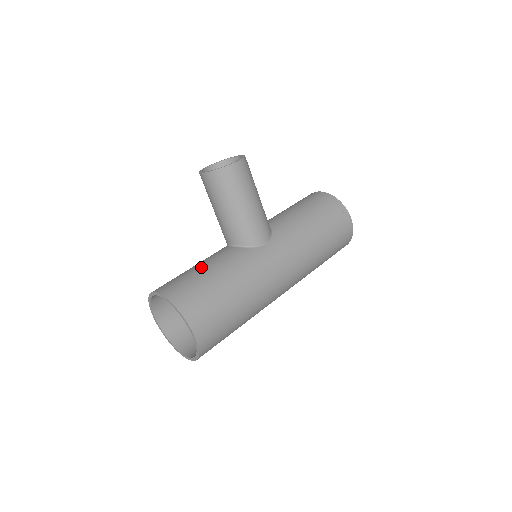
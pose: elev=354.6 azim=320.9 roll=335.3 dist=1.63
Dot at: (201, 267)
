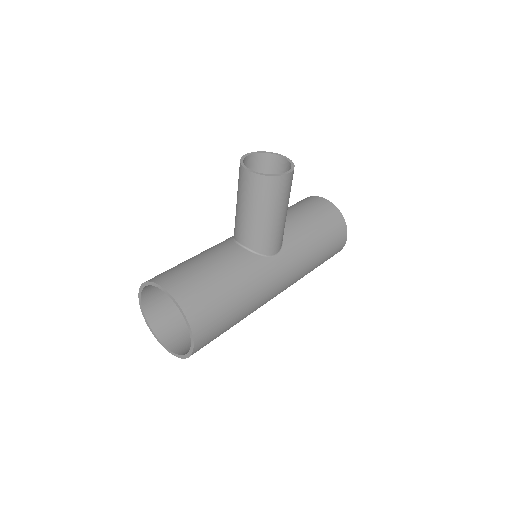
Dot at: (212, 267)
